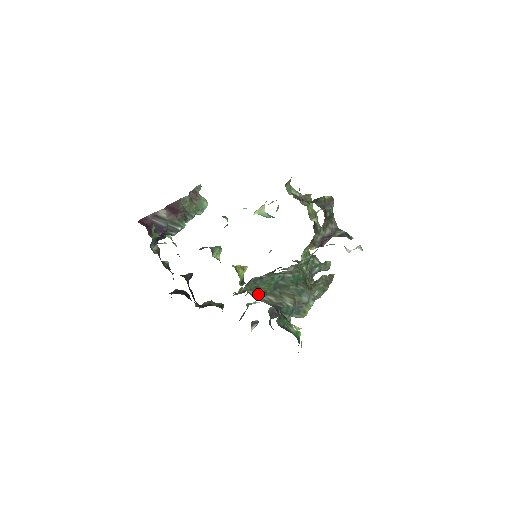
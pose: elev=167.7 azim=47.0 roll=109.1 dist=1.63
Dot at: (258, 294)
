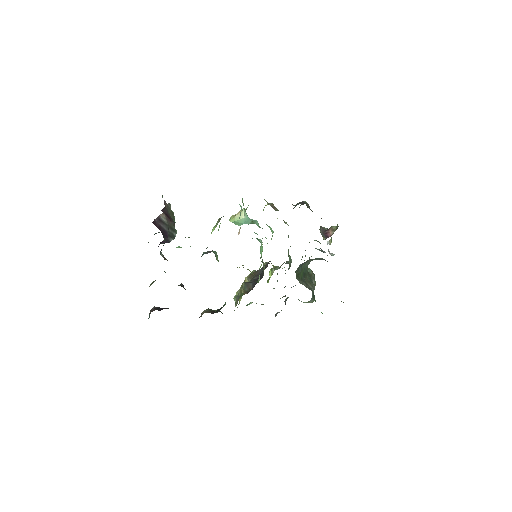
Dot at: (299, 280)
